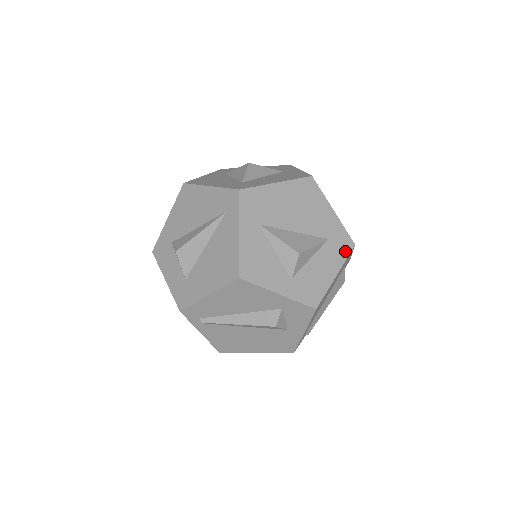
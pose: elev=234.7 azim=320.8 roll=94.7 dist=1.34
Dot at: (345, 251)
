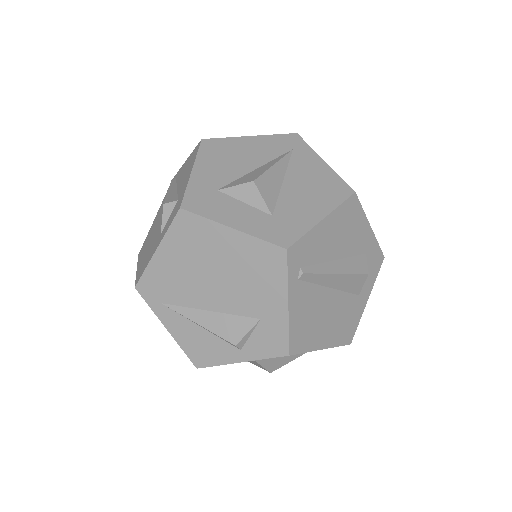
Dot at: occluded
